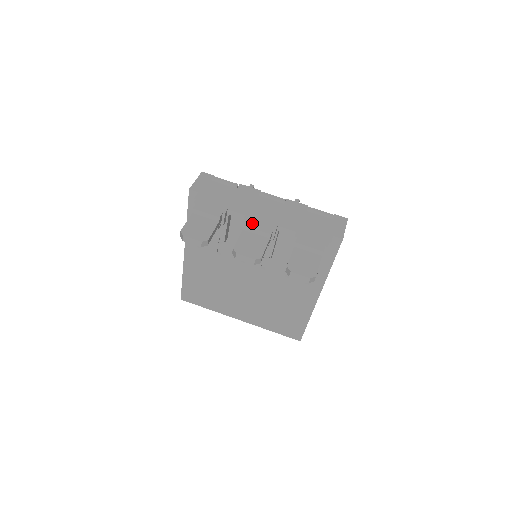
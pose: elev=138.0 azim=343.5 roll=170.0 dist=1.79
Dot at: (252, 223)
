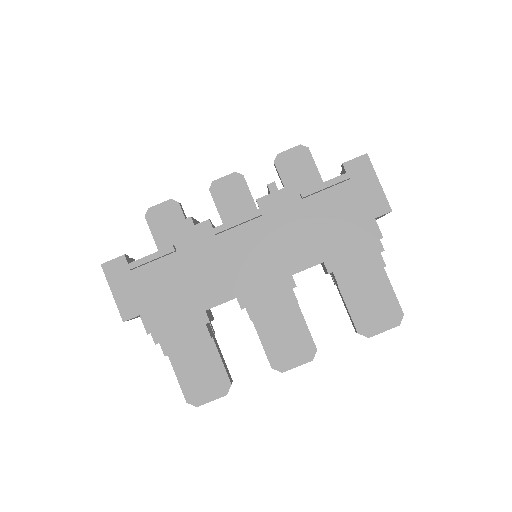
Dot at: (258, 306)
